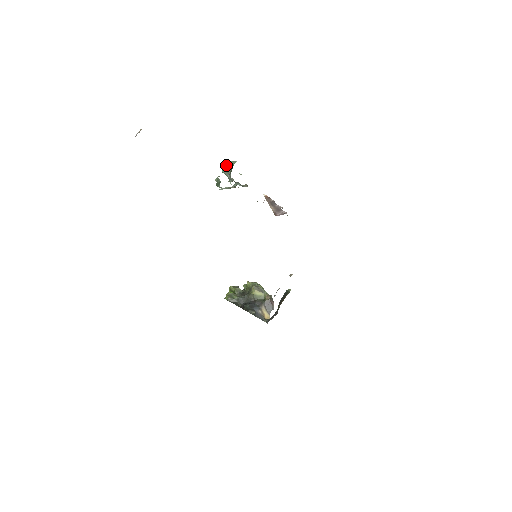
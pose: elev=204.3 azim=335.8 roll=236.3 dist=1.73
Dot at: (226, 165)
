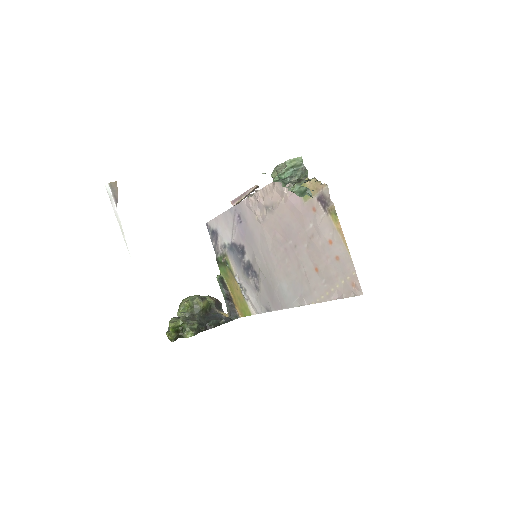
Dot at: (289, 168)
